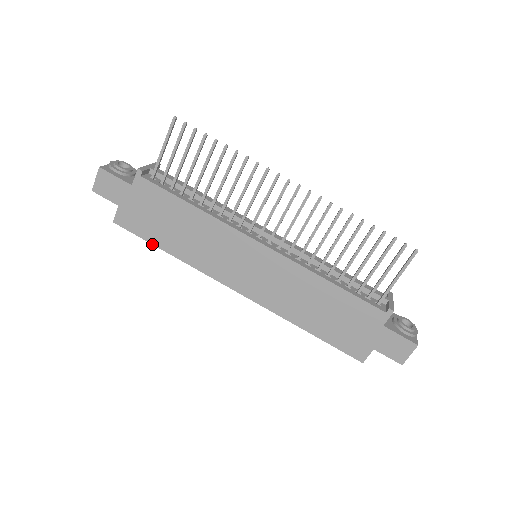
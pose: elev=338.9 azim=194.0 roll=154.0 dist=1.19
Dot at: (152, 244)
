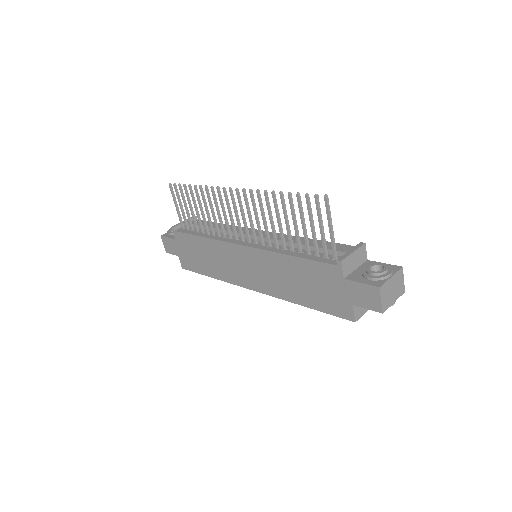
Dot at: (202, 274)
